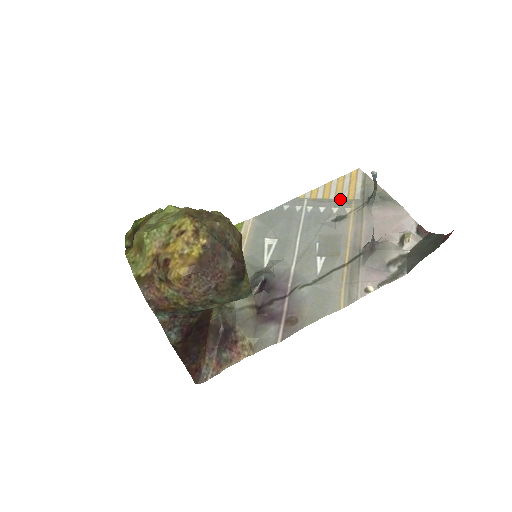
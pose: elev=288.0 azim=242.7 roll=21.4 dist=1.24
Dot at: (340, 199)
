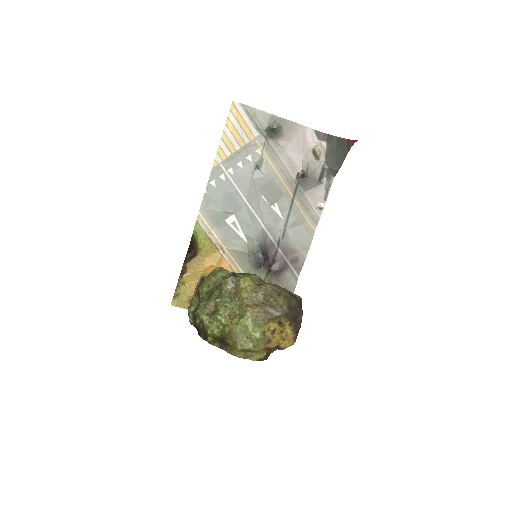
Dot at: (245, 145)
